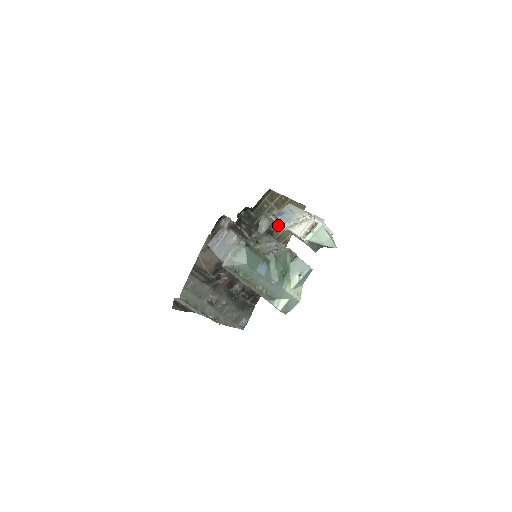
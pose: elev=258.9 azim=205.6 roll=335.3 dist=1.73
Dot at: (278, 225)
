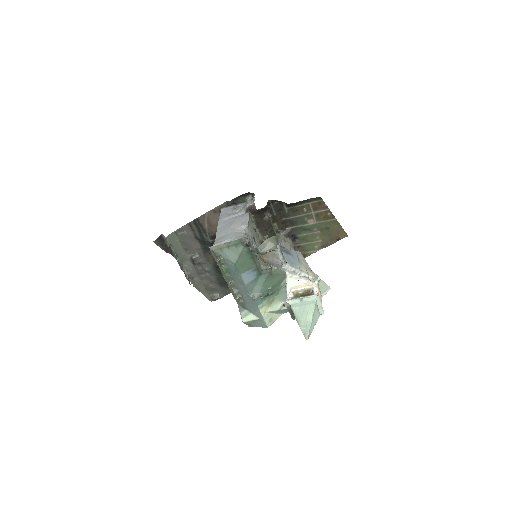
Dot at: (280, 258)
